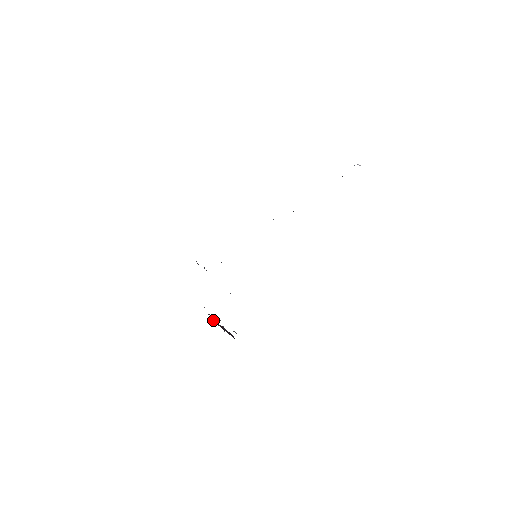
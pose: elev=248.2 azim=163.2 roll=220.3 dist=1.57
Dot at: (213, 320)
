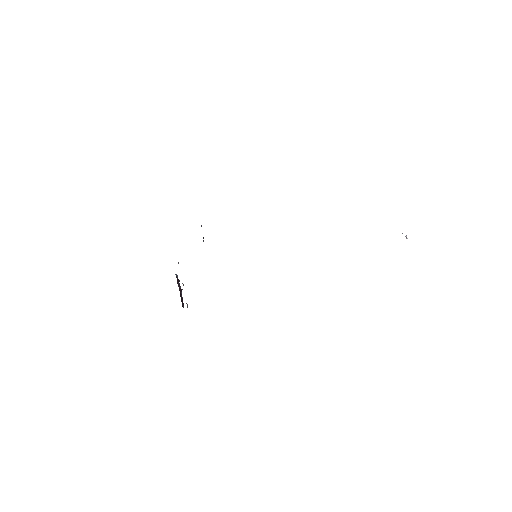
Dot at: occluded
